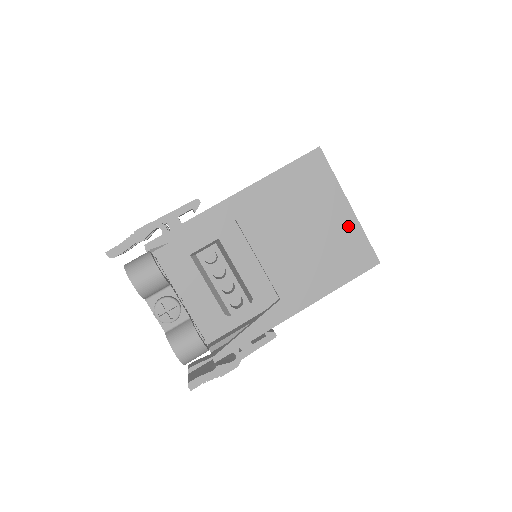
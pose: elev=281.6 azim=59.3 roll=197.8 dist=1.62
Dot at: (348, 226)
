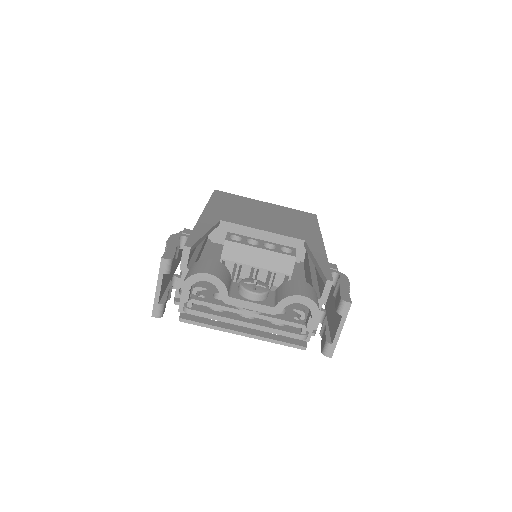
Dot at: (278, 208)
